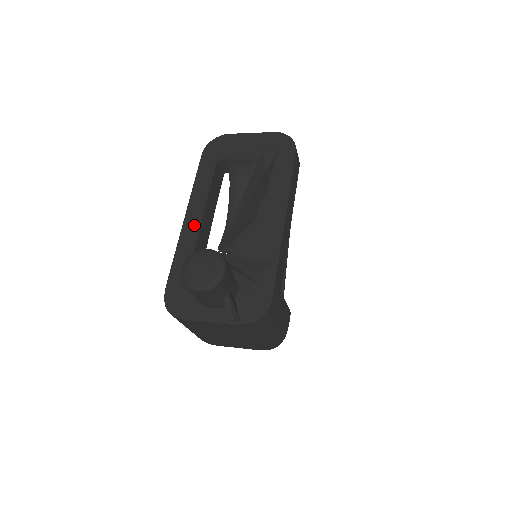
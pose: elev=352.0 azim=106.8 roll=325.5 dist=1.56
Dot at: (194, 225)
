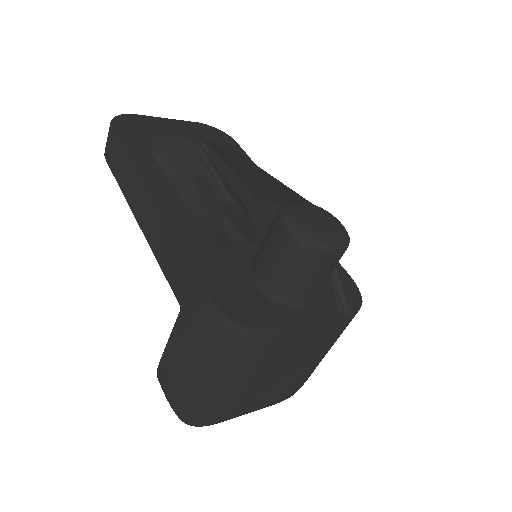
Dot at: (177, 208)
